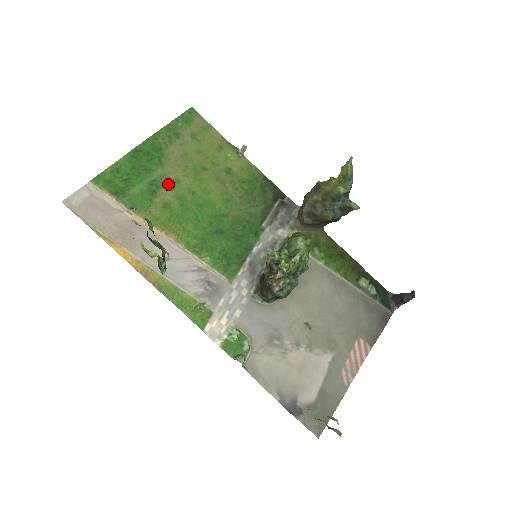
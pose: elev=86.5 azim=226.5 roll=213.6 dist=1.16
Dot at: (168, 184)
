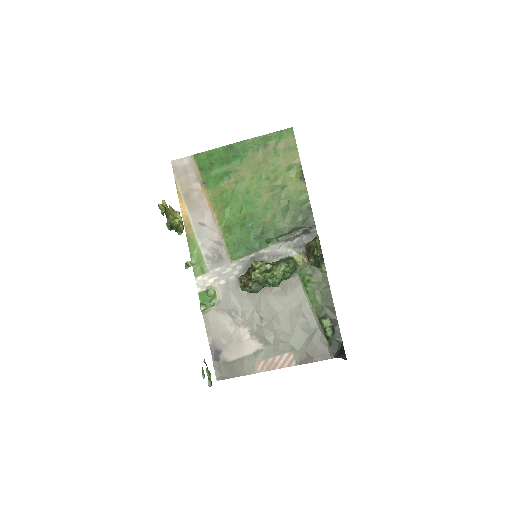
Dot at: (236, 178)
